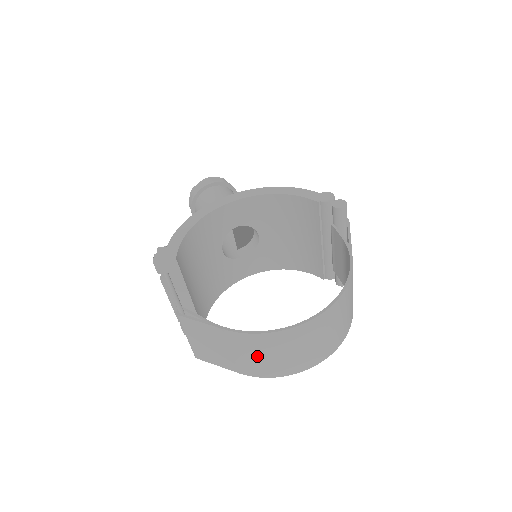
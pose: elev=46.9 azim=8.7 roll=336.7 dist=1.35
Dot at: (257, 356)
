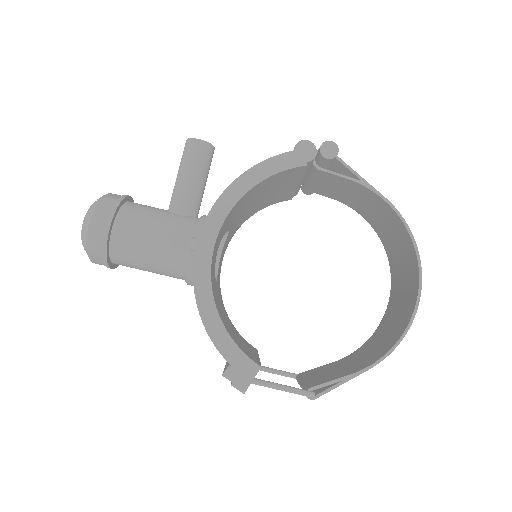
Dot at: occluded
